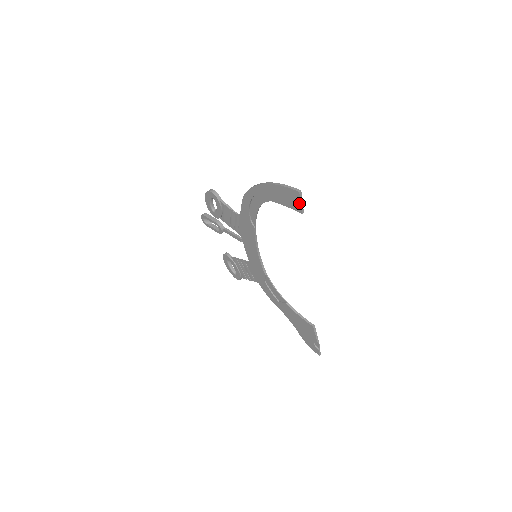
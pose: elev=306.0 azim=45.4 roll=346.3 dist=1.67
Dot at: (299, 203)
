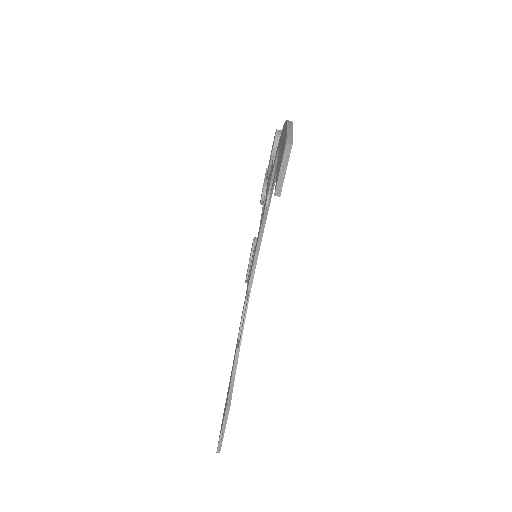
Dot at: (280, 169)
